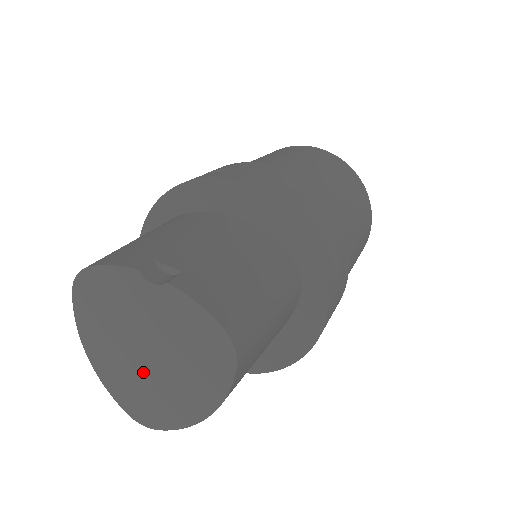
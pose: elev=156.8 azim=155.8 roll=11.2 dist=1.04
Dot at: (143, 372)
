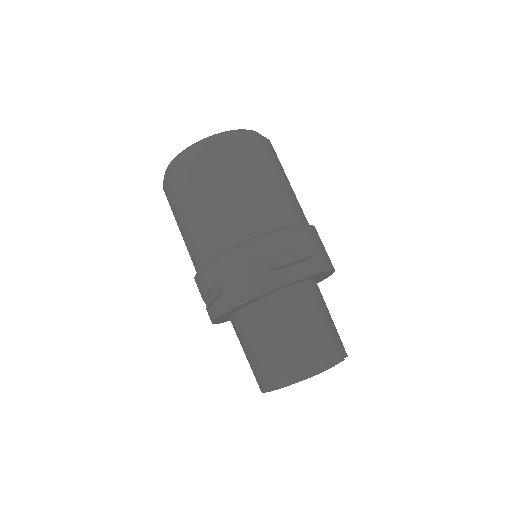
Dot at: occluded
